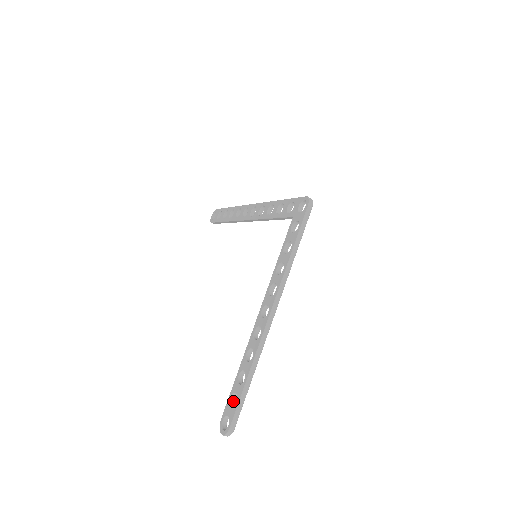
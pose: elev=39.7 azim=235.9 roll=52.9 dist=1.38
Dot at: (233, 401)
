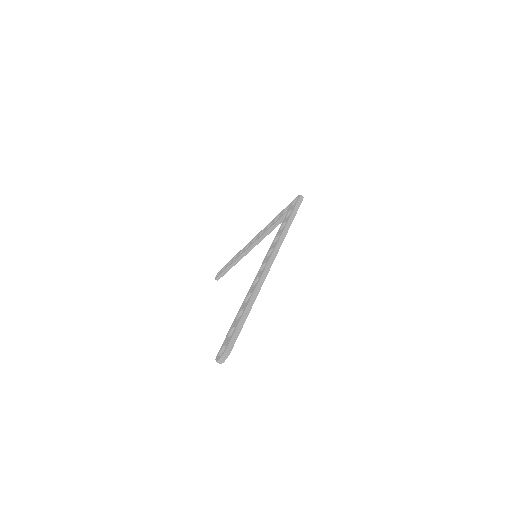
Dot at: occluded
